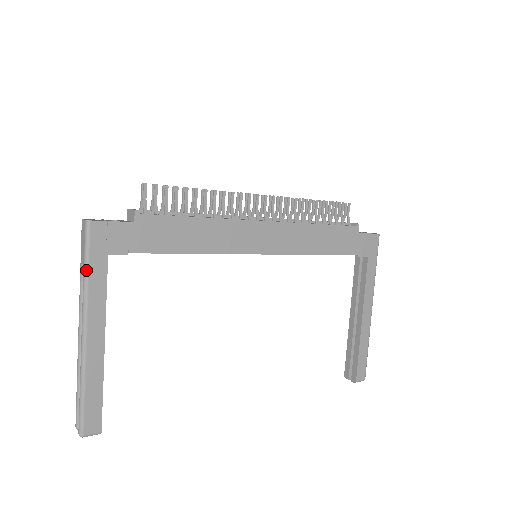
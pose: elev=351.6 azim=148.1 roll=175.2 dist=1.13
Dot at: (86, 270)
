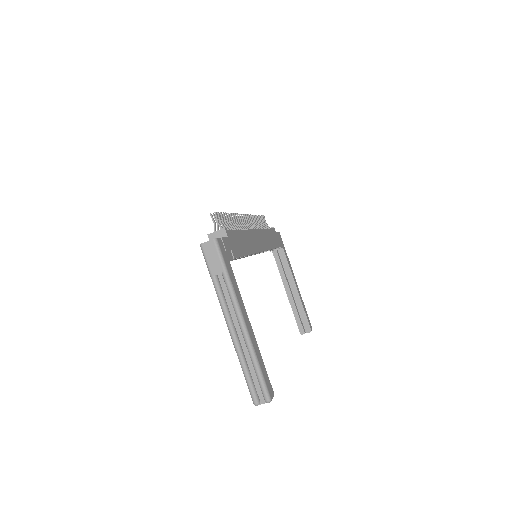
Dot at: (228, 274)
